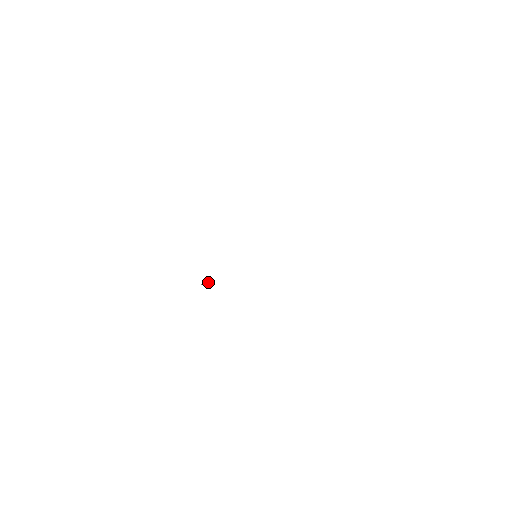
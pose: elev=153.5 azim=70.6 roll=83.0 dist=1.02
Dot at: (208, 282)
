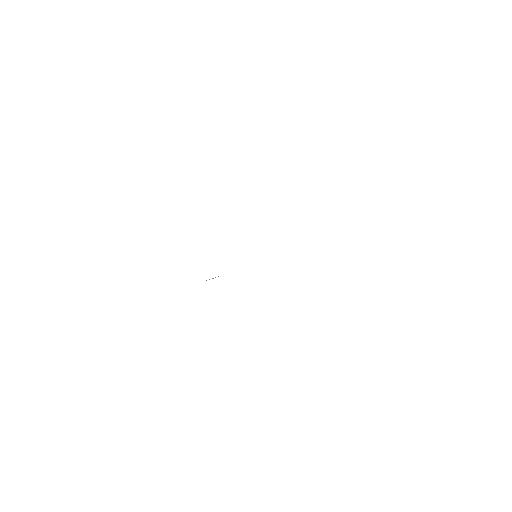
Dot at: occluded
